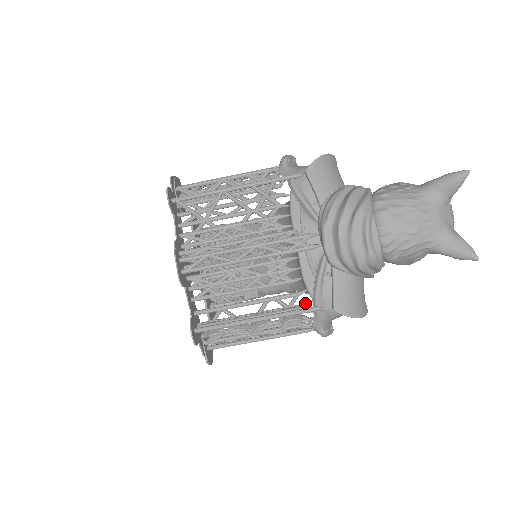
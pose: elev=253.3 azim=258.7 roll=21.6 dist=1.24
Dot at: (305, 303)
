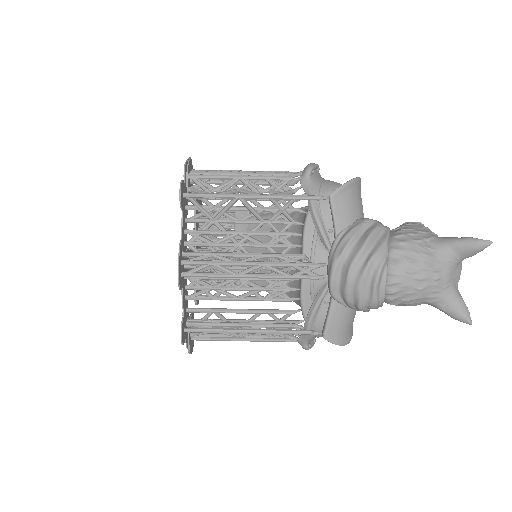
Dot at: (296, 321)
